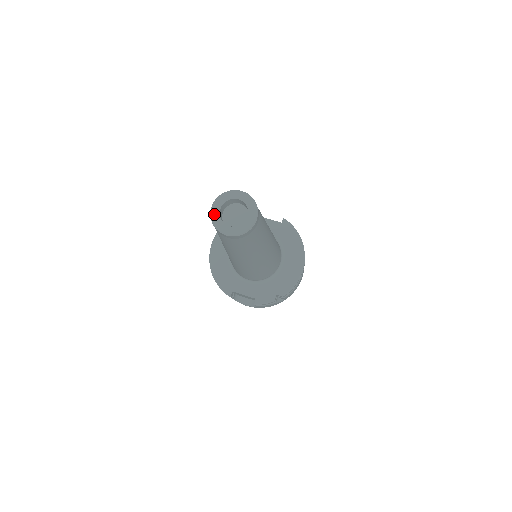
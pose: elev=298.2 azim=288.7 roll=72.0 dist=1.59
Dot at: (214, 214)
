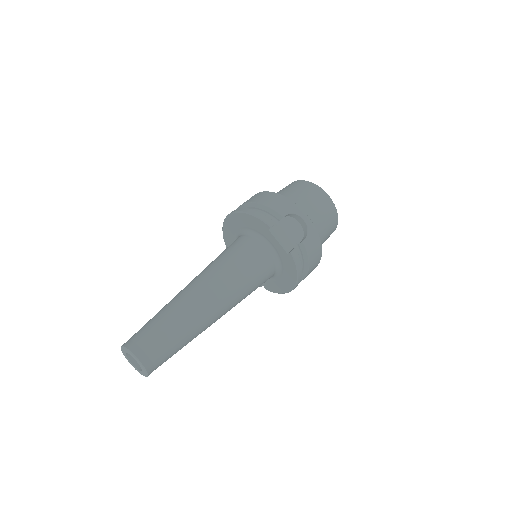
Dot at: (122, 351)
